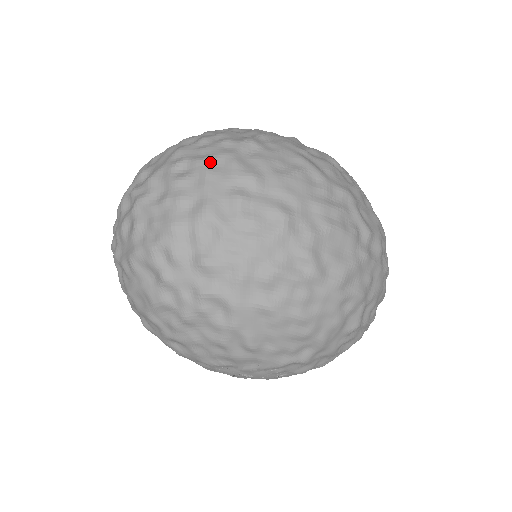
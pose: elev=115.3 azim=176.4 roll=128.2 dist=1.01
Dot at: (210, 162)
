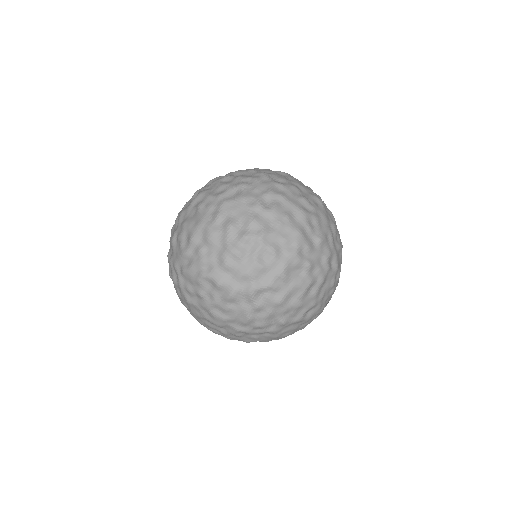
Dot at: (274, 191)
